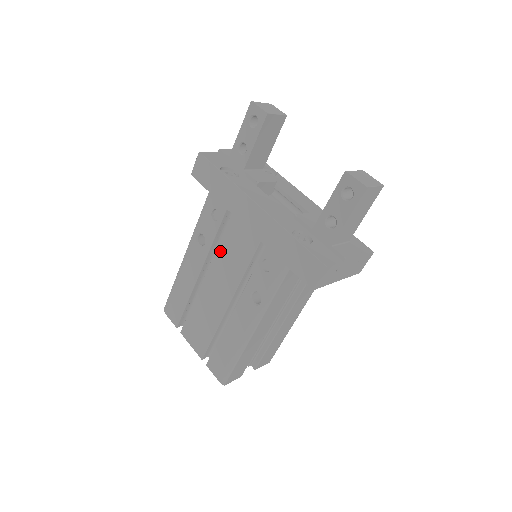
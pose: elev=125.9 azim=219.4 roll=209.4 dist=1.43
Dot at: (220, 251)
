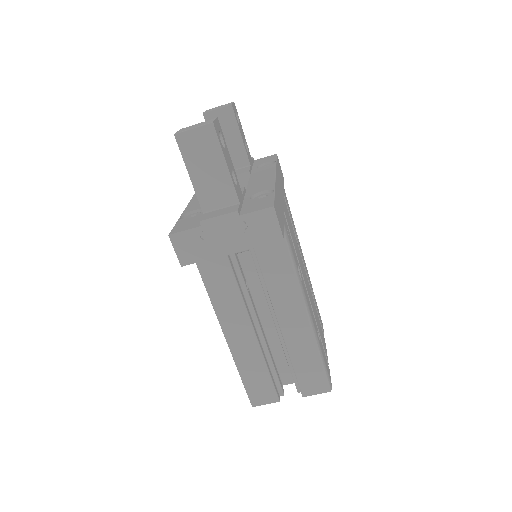
Dot at: occluded
